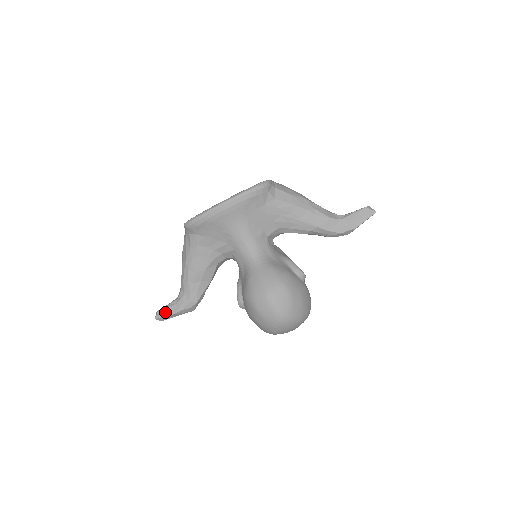
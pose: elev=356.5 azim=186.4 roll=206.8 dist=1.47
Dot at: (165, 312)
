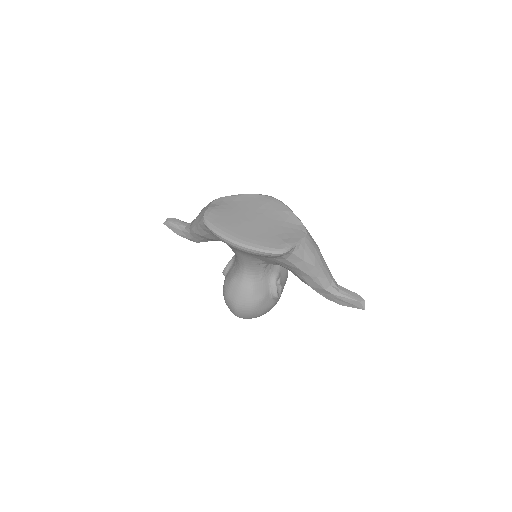
Dot at: (172, 228)
